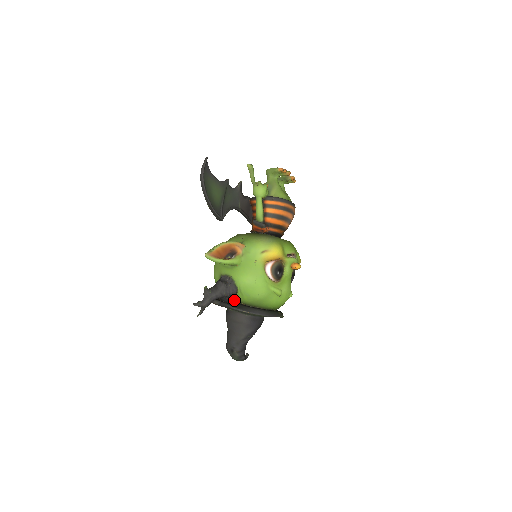
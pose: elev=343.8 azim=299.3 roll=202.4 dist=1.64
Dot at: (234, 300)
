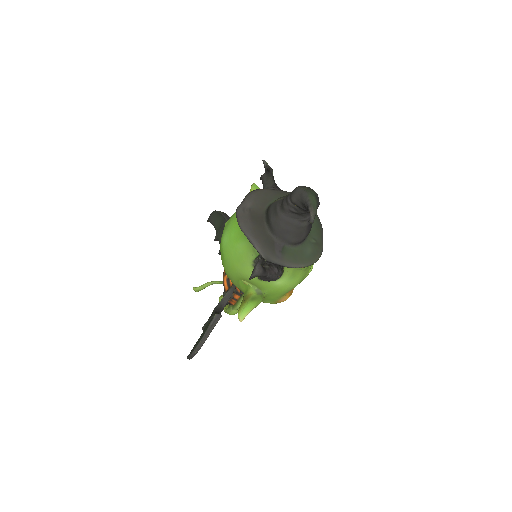
Dot at: occluded
